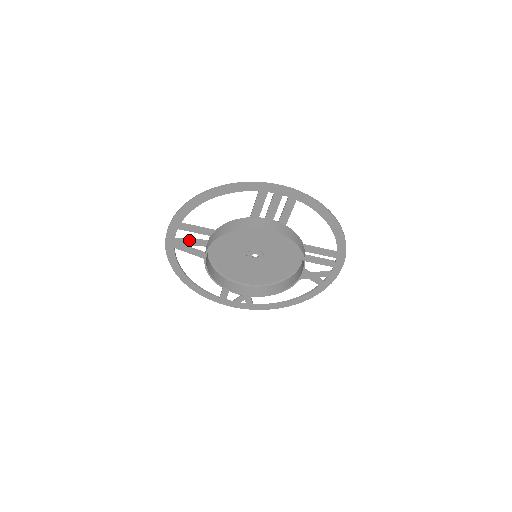
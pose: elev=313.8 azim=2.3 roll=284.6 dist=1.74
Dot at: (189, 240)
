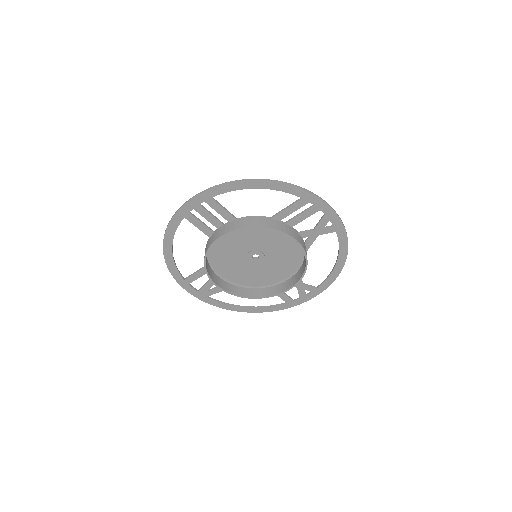
Dot at: (205, 285)
